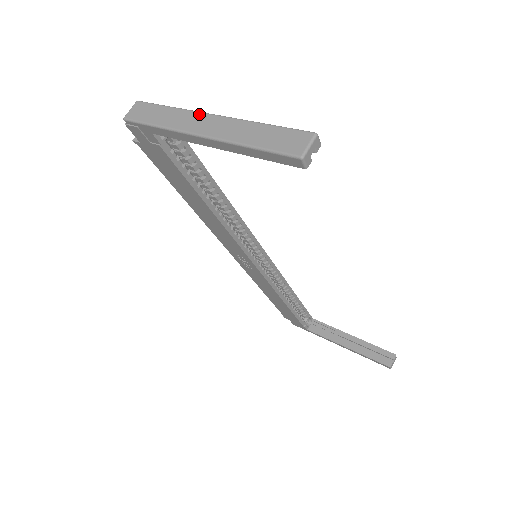
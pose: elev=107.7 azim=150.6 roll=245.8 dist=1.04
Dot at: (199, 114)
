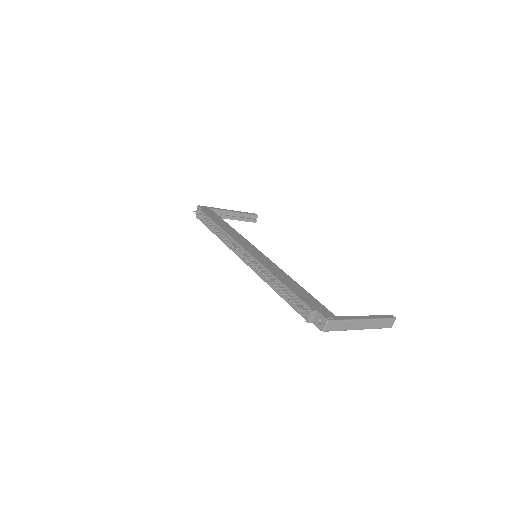
Dot at: (359, 321)
